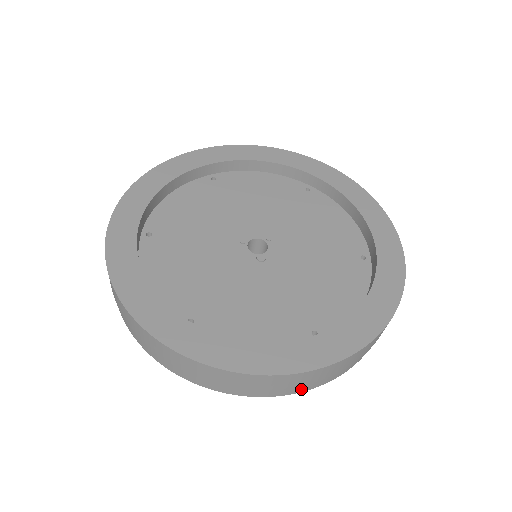
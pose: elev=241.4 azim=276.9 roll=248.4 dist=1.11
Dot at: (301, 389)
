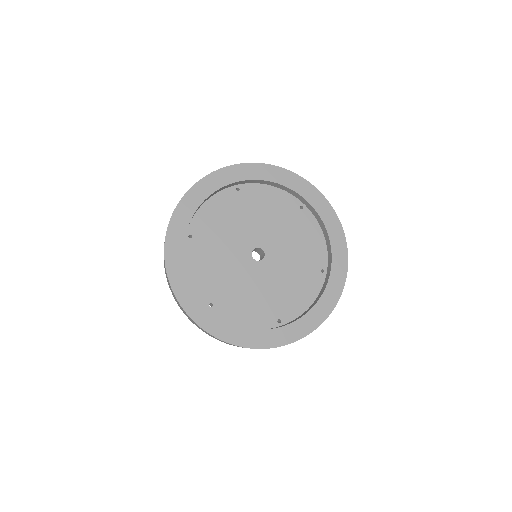
Dot at: occluded
